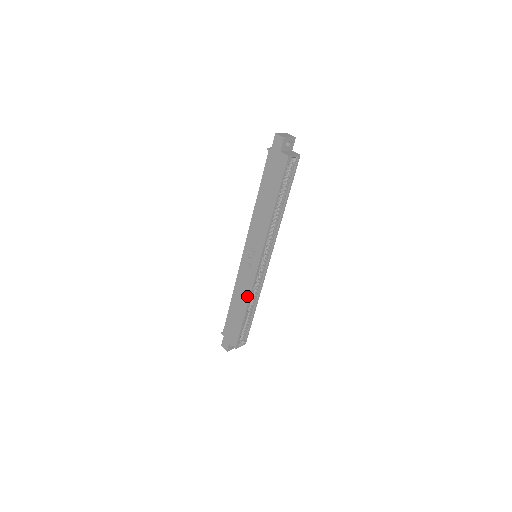
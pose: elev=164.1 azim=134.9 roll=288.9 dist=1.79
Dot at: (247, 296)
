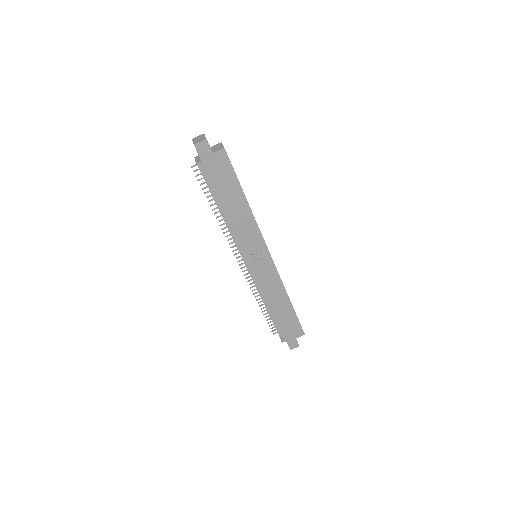
Dot at: (281, 288)
